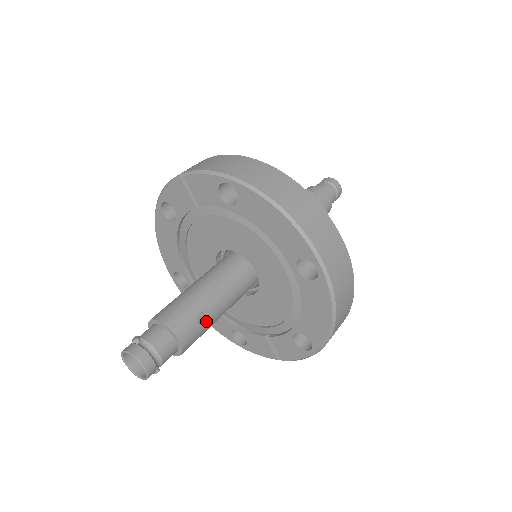
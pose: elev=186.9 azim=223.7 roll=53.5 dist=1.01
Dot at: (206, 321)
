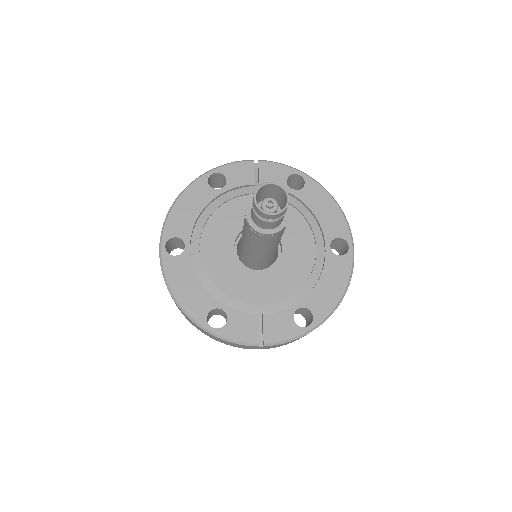
Dot at: (283, 232)
